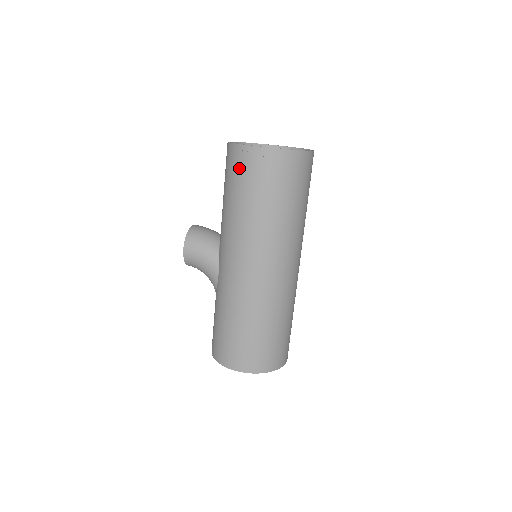
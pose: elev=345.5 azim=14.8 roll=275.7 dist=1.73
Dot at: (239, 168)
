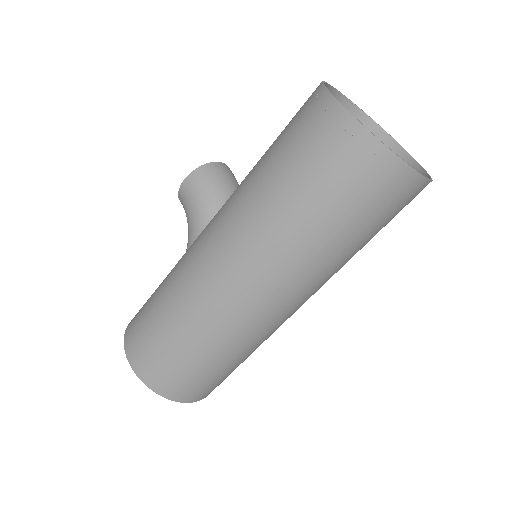
Dot at: (301, 122)
